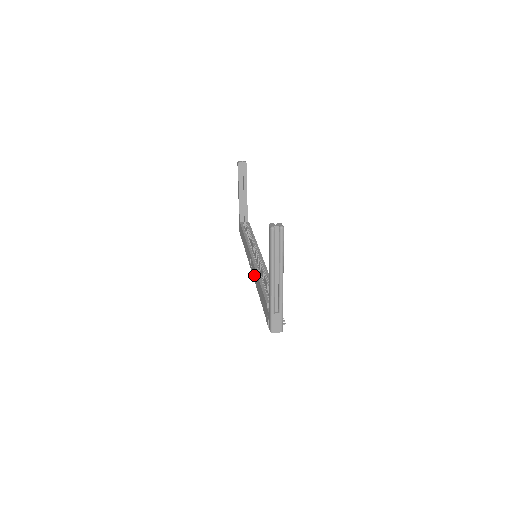
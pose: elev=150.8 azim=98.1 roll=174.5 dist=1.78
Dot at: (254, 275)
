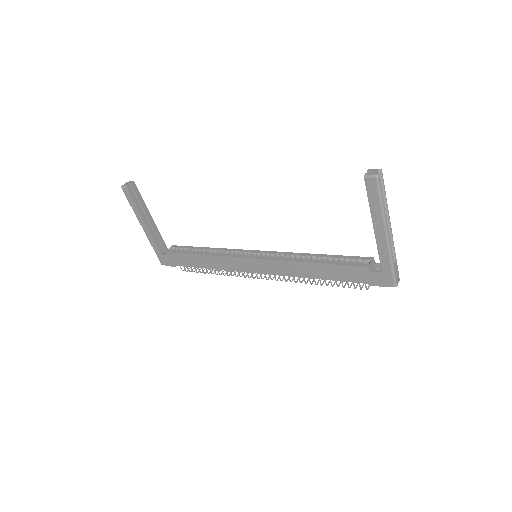
Dot at: (284, 270)
